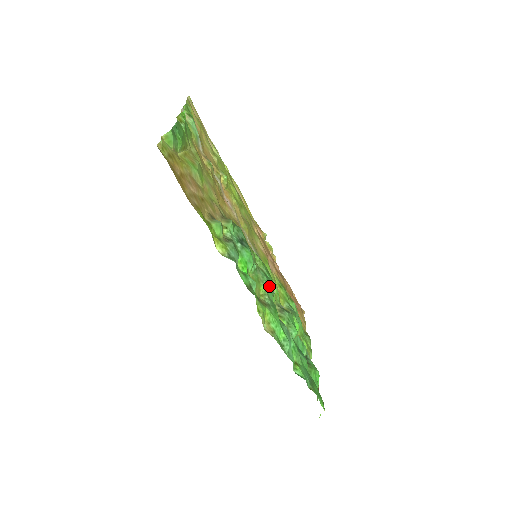
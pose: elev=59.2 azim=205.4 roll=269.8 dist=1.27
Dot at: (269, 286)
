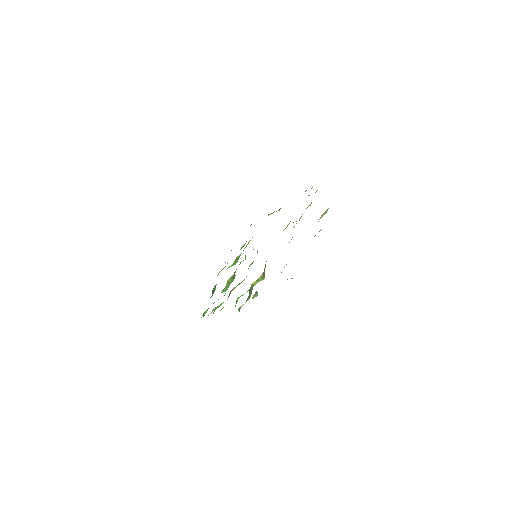
Dot at: occluded
